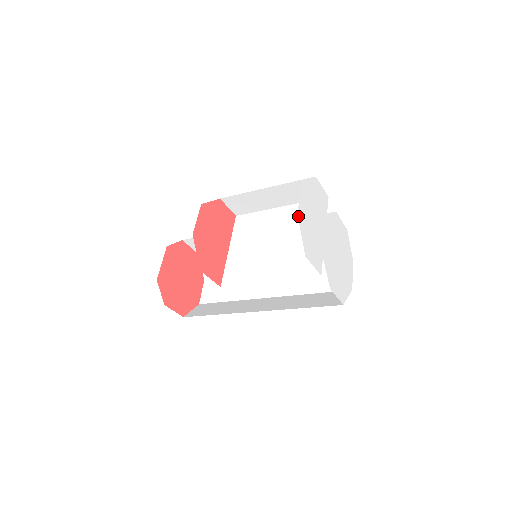
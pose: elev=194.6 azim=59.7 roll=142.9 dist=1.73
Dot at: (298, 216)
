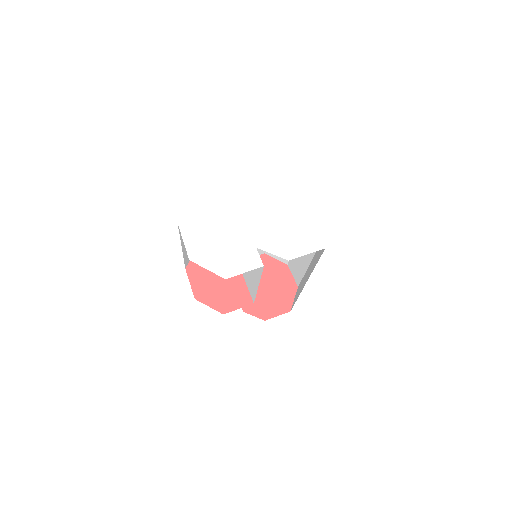
Dot at: (191, 259)
